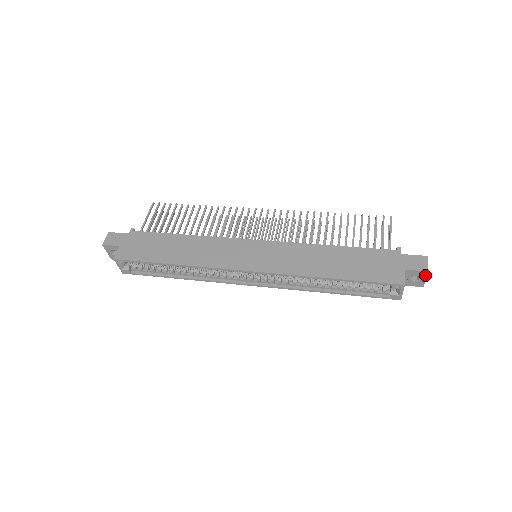
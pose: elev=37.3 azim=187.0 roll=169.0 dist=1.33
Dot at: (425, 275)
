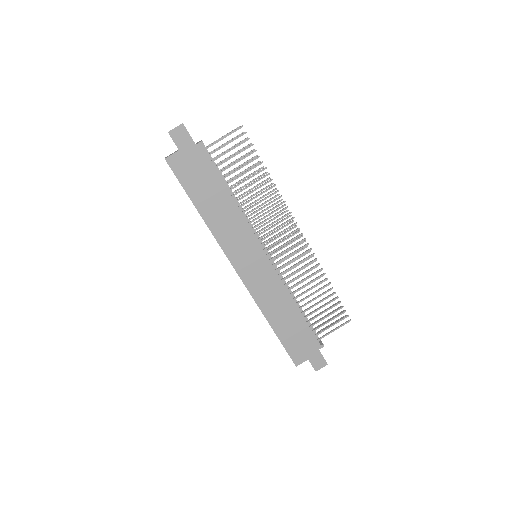
Dot at: occluded
